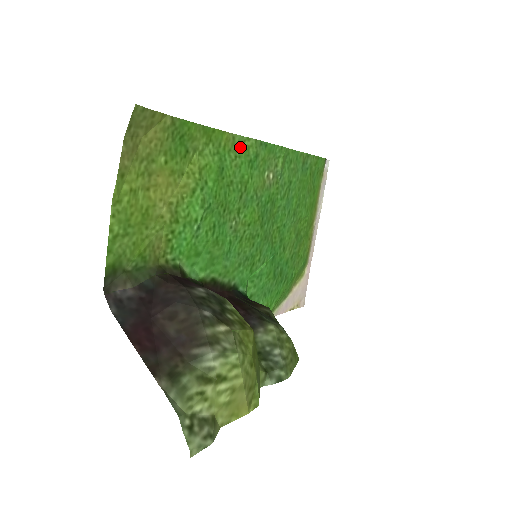
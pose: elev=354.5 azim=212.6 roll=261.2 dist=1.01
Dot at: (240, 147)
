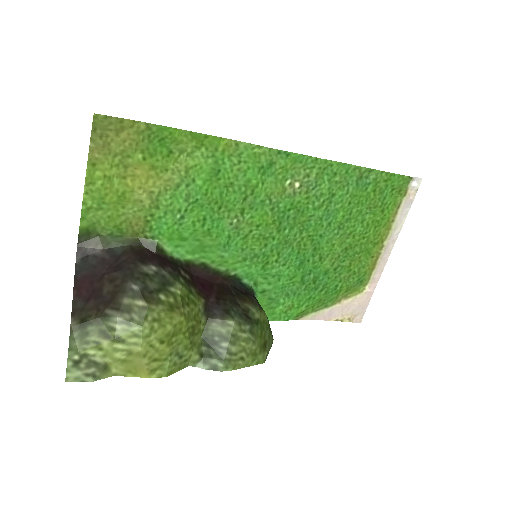
Dot at: (247, 153)
